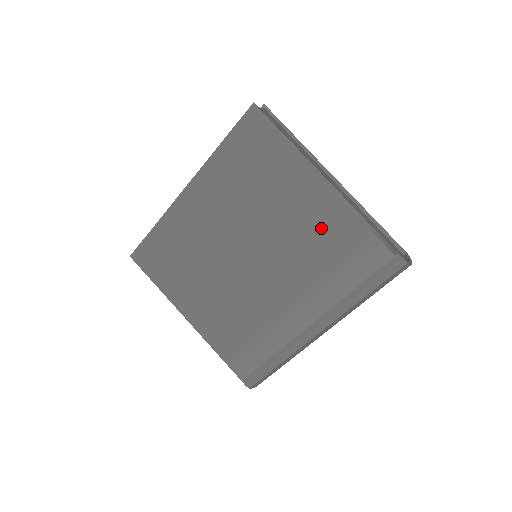
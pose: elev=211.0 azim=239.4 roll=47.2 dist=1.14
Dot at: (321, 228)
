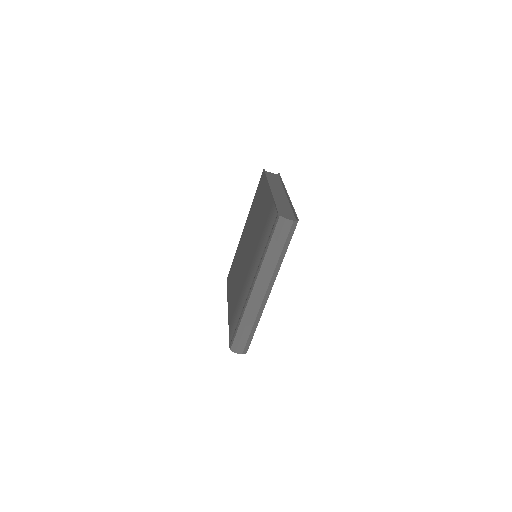
Dot at: (264, 217)
